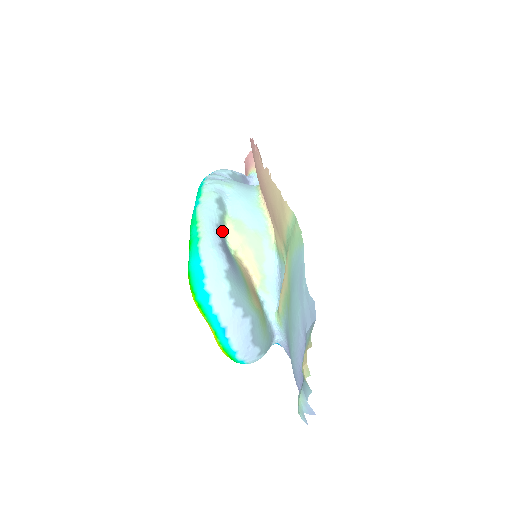
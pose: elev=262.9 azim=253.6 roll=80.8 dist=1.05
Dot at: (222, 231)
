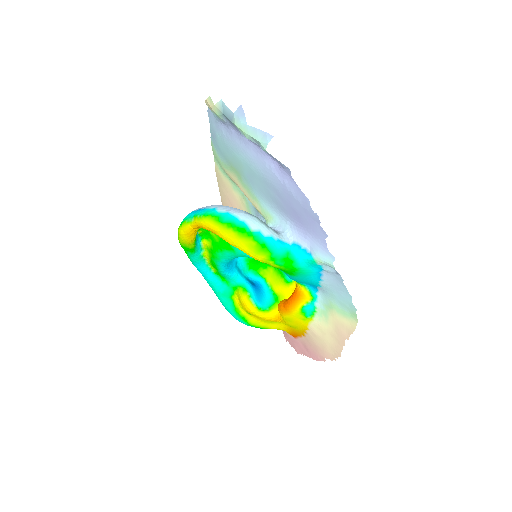
Dot at: occluded
